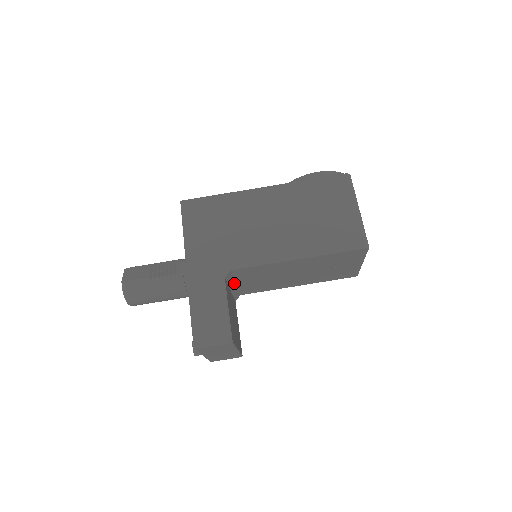
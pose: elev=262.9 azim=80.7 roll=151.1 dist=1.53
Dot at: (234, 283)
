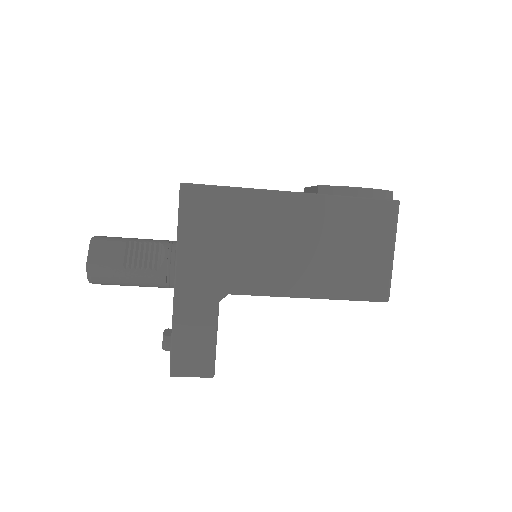
Dot at: occluded
